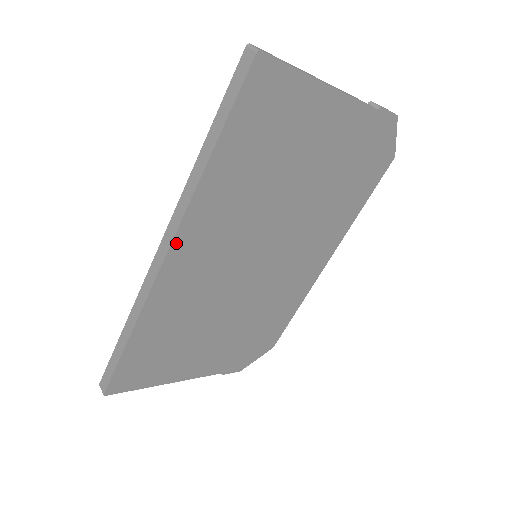
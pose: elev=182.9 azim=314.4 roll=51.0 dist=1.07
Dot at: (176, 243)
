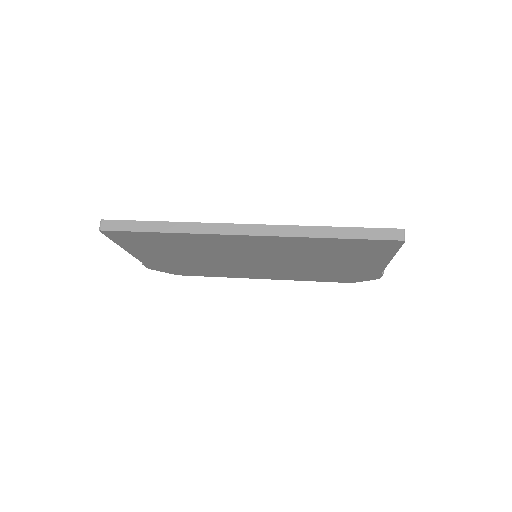
Dot at: (258, 237)
